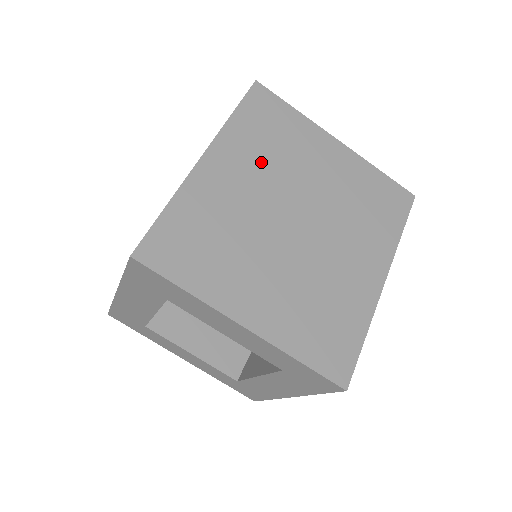
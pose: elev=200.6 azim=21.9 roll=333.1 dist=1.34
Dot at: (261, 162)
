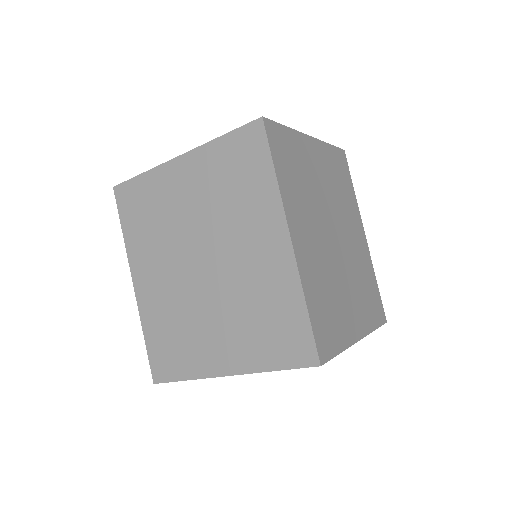
Dot at: (156, 246)
